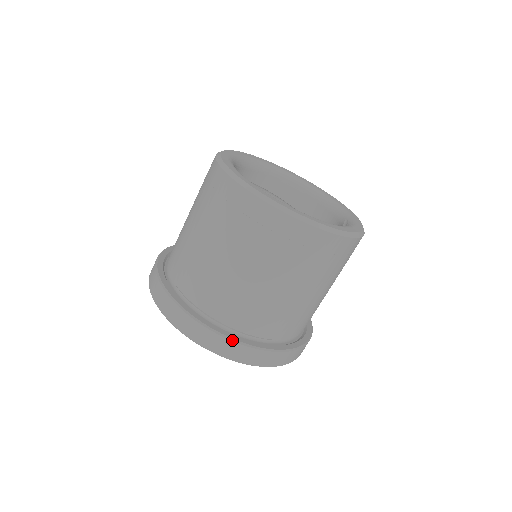
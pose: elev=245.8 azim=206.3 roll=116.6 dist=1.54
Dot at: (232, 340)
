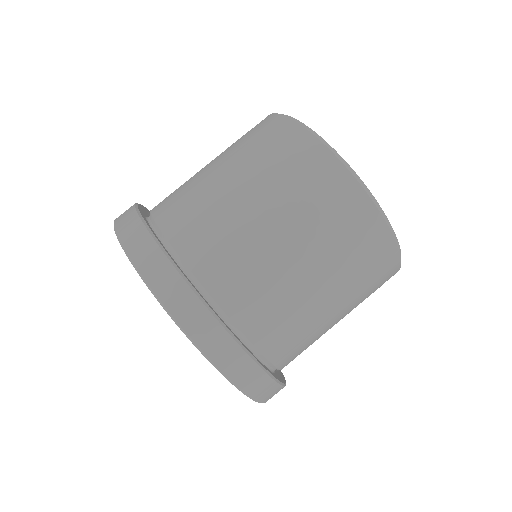
Dot at: (266, 371)
